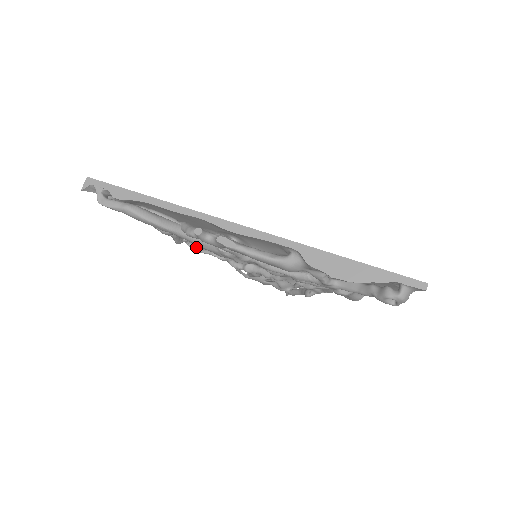
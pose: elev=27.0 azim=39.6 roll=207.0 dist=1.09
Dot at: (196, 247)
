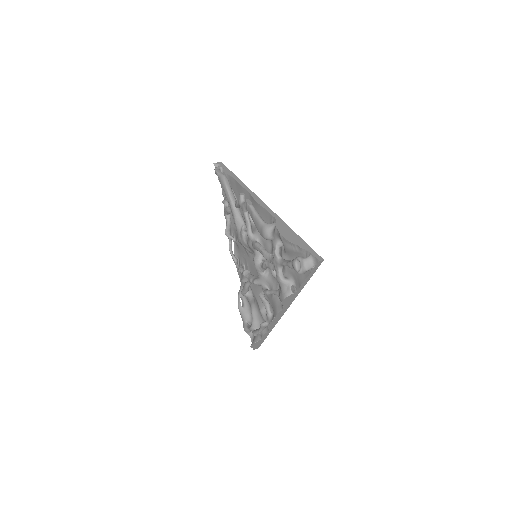
Dot at: occluded
